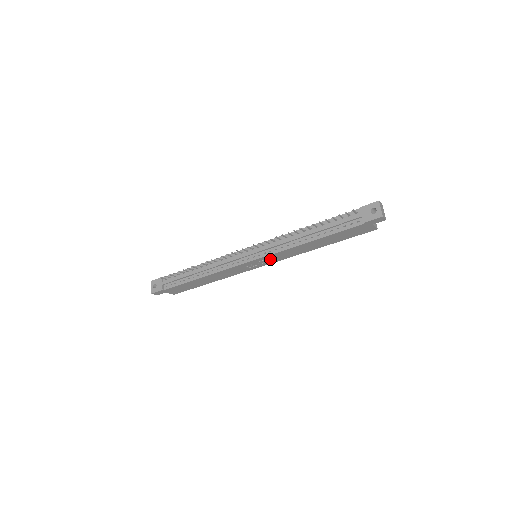
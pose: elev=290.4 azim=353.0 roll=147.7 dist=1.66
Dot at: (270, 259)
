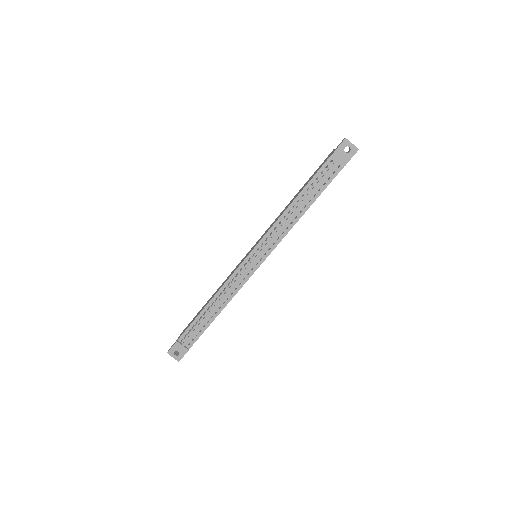
Dot at: occluded
